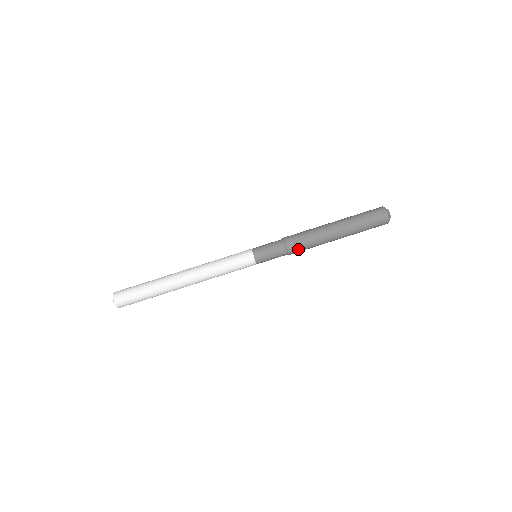
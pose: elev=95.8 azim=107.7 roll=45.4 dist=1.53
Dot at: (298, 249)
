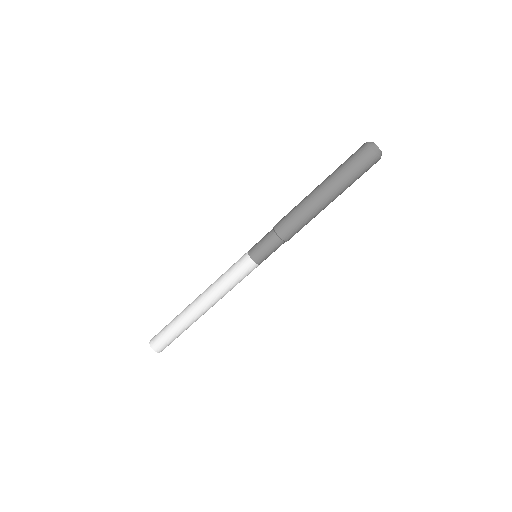
Dot at: (292, 232)
